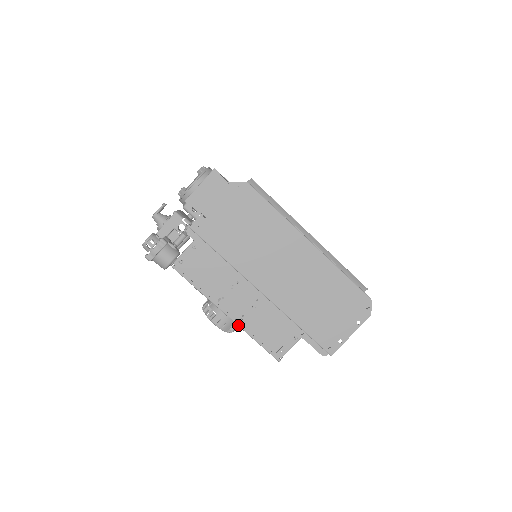
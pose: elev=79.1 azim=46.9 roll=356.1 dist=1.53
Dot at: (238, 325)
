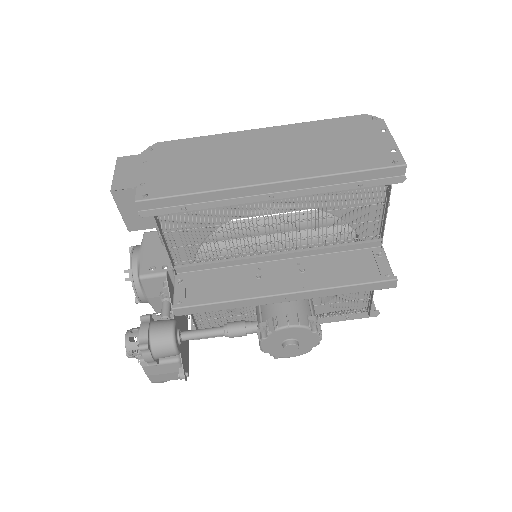
Dot at: (307, 291)
